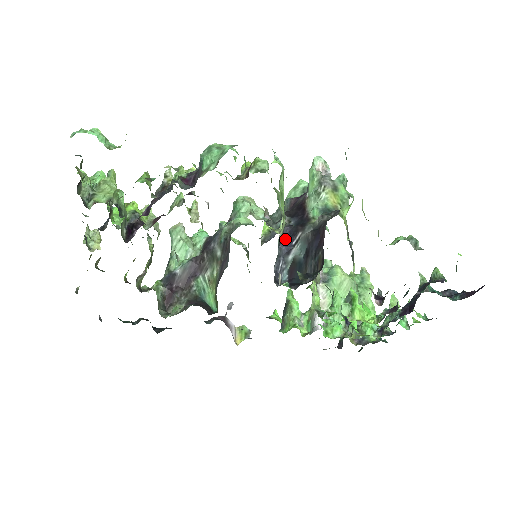
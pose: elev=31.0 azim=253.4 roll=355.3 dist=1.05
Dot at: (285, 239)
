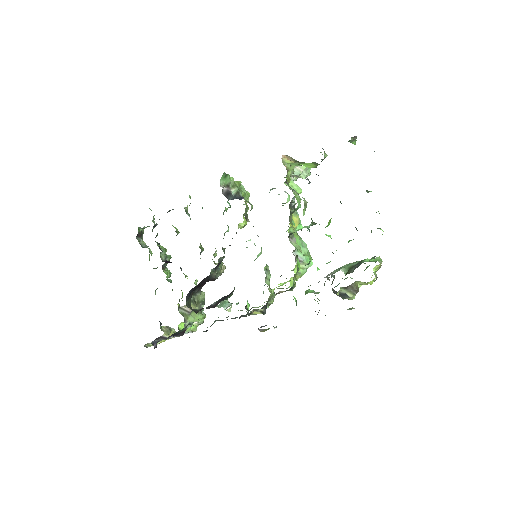
Dot at: (242, 198)
